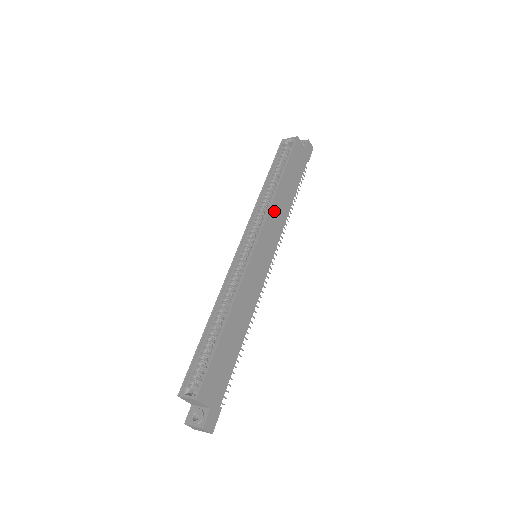
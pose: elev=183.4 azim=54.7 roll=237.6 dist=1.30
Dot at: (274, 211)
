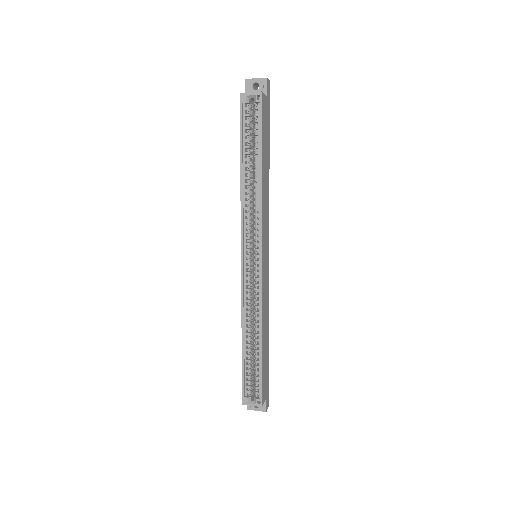
Dot at: (264, 208)
